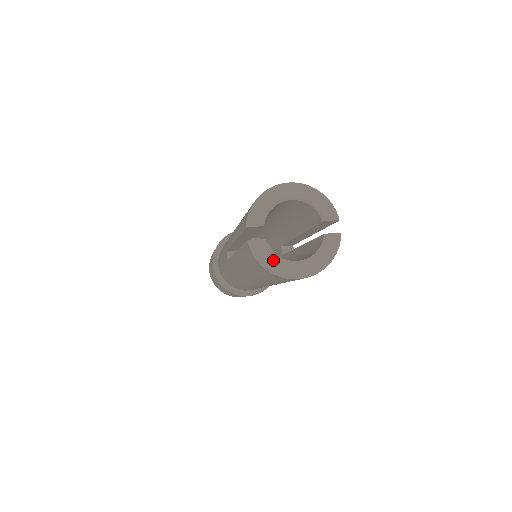
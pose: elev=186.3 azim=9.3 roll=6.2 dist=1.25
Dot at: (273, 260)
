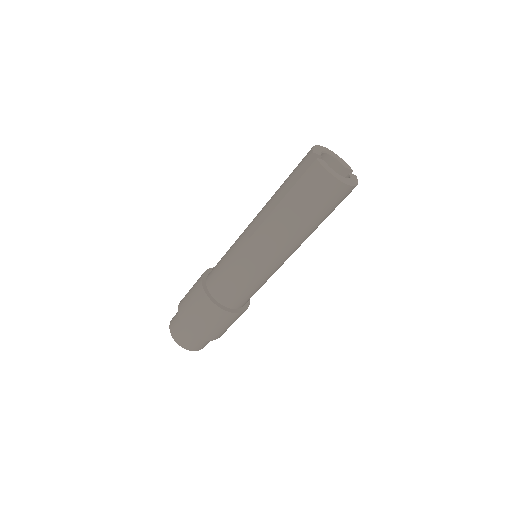
Dot at: (332, 170)
